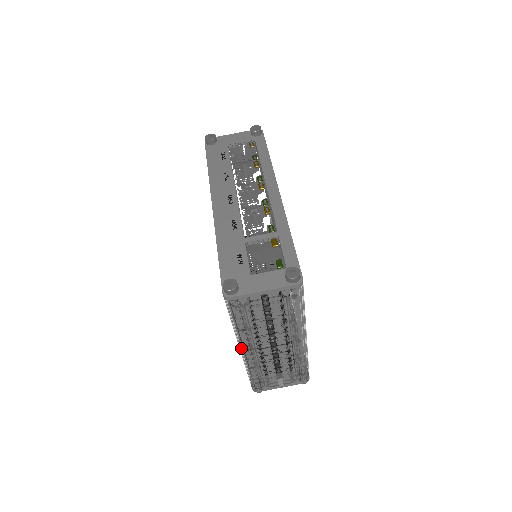
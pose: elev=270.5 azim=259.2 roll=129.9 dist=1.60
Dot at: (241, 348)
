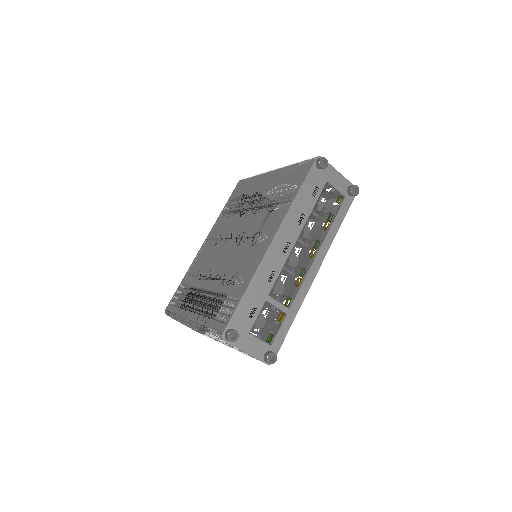
Dot at: (192, 324)
